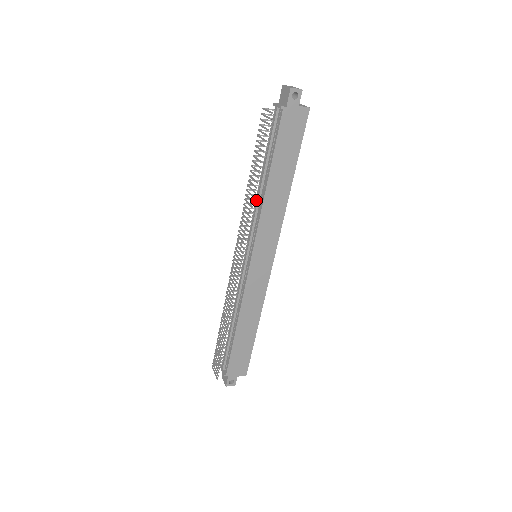
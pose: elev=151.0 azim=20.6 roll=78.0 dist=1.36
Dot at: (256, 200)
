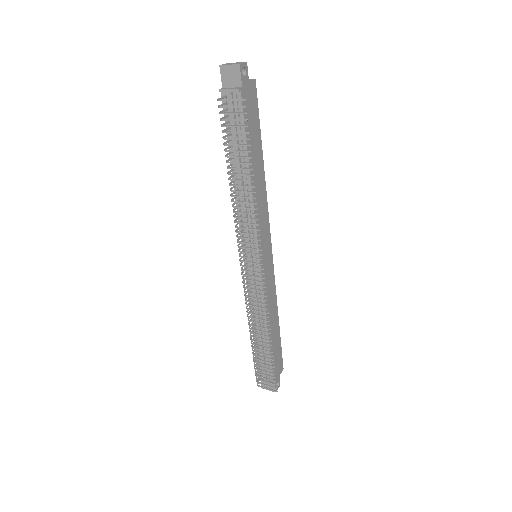
Dot at: occluded
